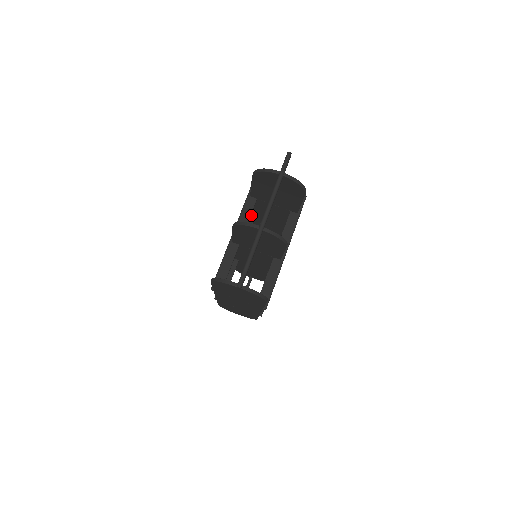
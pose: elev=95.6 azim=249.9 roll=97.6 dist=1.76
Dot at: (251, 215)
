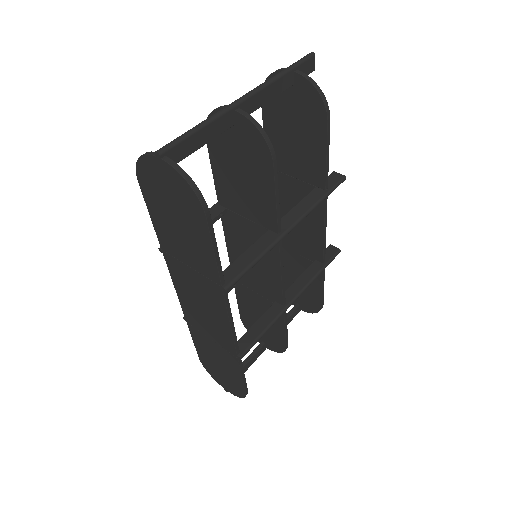
Dot at: occluded
